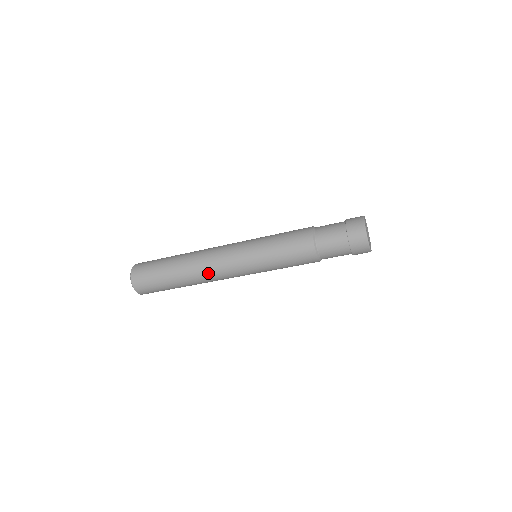
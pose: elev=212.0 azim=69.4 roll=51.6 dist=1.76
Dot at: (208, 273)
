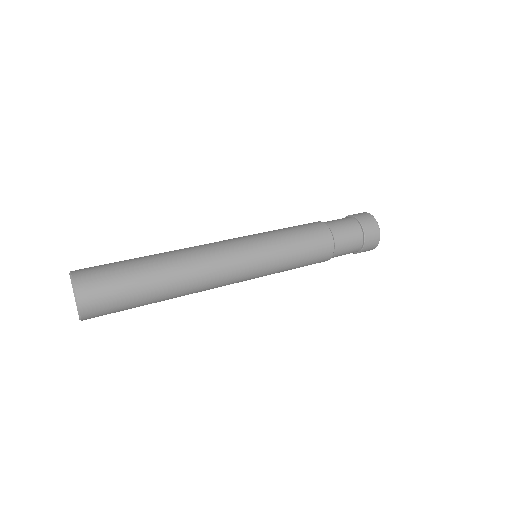
Dot at: (206, 285)
